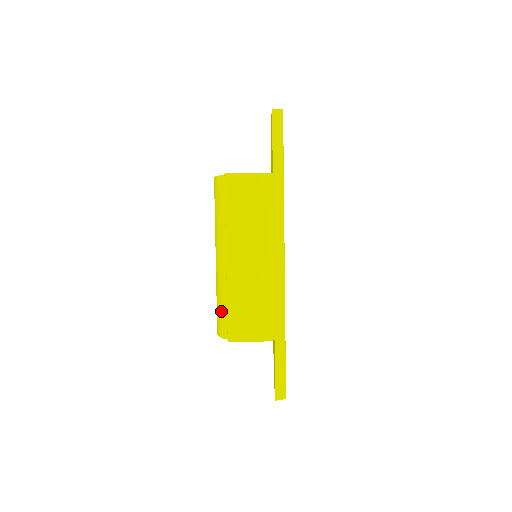
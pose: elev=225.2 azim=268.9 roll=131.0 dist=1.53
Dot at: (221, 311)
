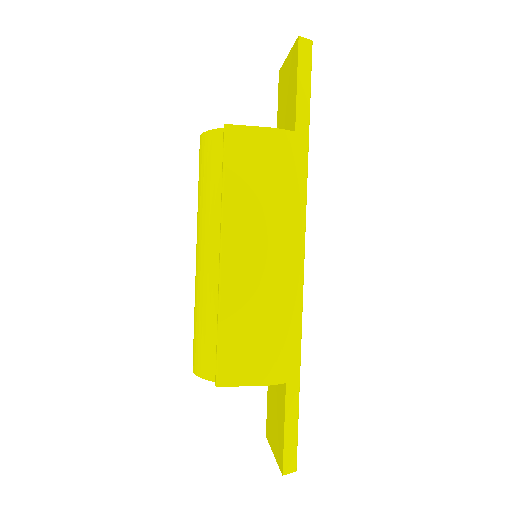
Dot at: (204, 337)
